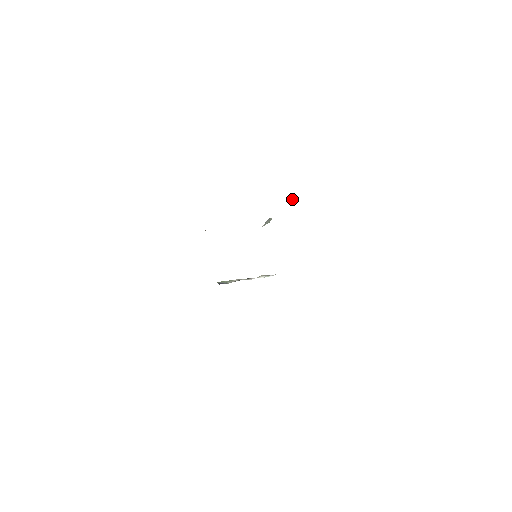
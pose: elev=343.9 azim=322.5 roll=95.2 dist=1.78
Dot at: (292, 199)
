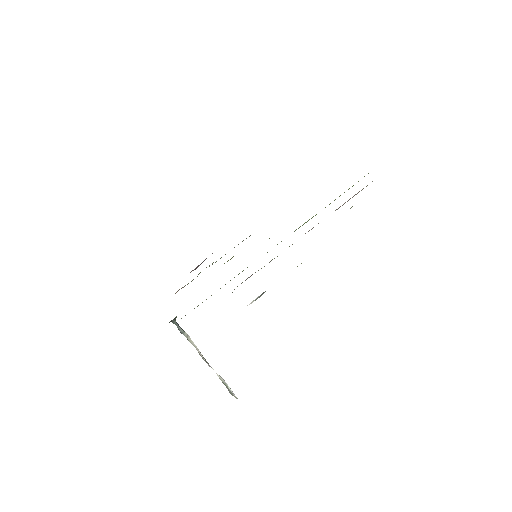
Dot at: occluded
